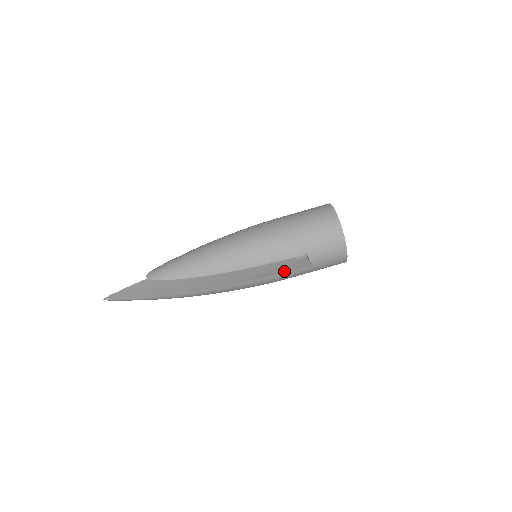
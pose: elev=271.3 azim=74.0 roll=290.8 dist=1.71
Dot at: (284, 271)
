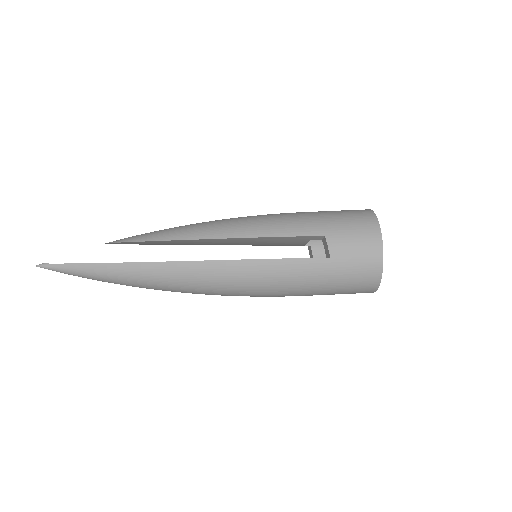
Dot at: (290, 258)
